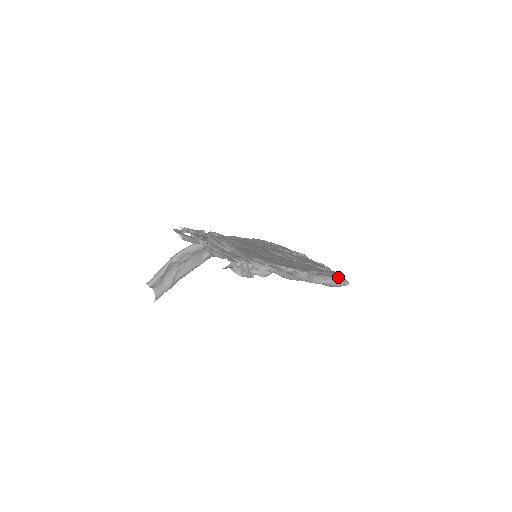
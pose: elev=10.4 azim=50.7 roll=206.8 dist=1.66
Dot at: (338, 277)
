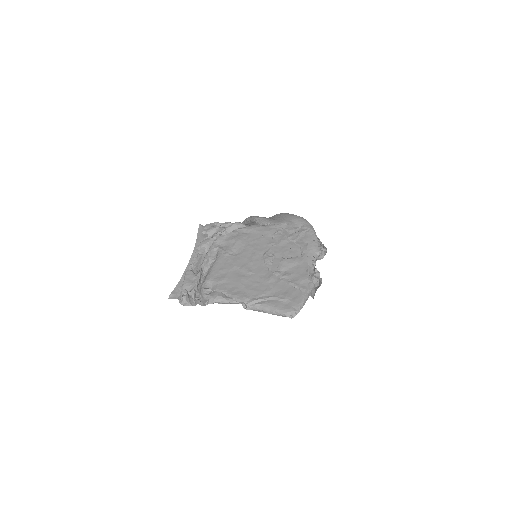
Dot at: (286, 308)
